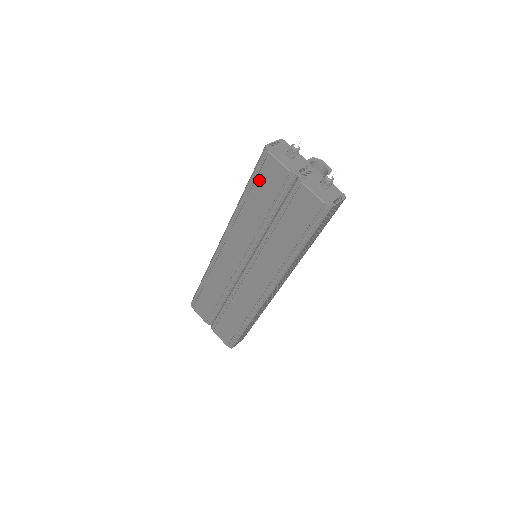
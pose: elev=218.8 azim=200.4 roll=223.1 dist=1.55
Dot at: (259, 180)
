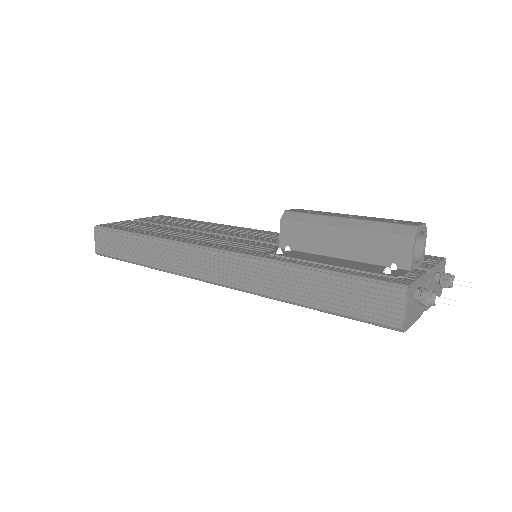
Dot at: occluded
